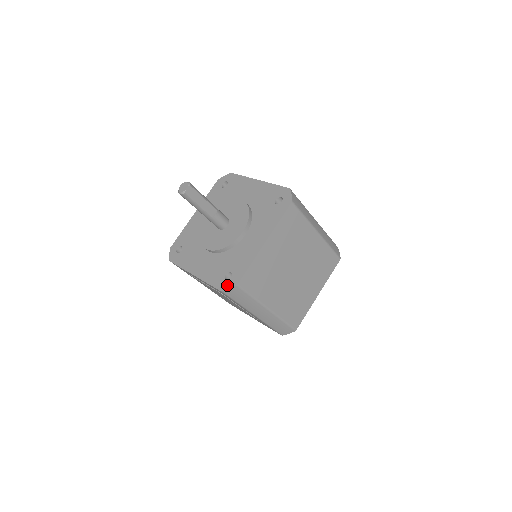
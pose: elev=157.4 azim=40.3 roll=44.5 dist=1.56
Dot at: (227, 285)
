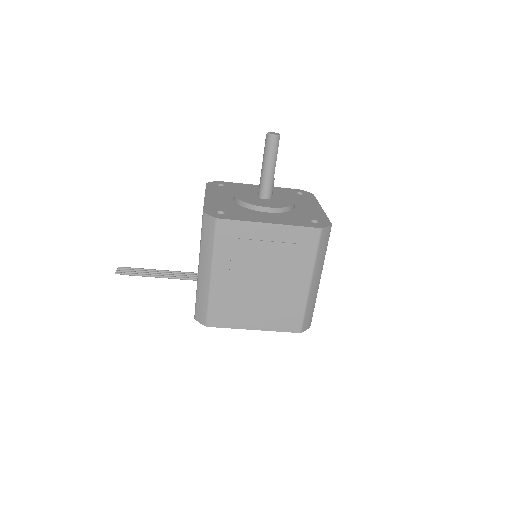
Dot at: (322, 225)
